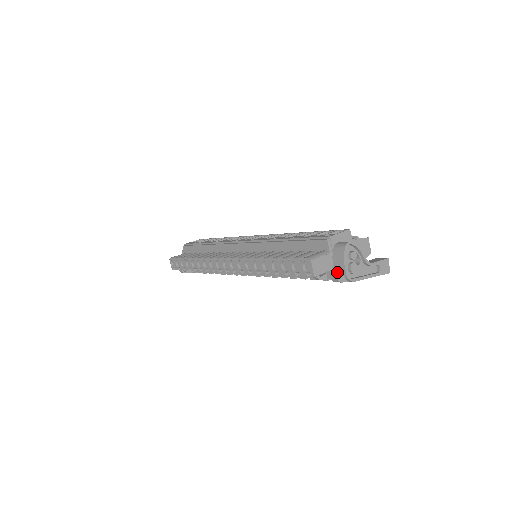
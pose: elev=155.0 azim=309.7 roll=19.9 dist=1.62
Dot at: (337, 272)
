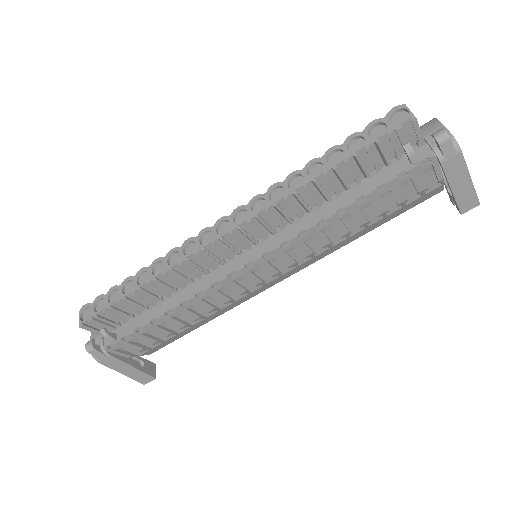
Dot at: (439, 130)
